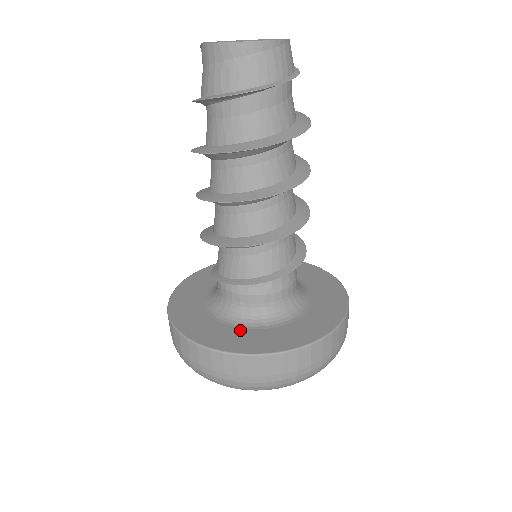
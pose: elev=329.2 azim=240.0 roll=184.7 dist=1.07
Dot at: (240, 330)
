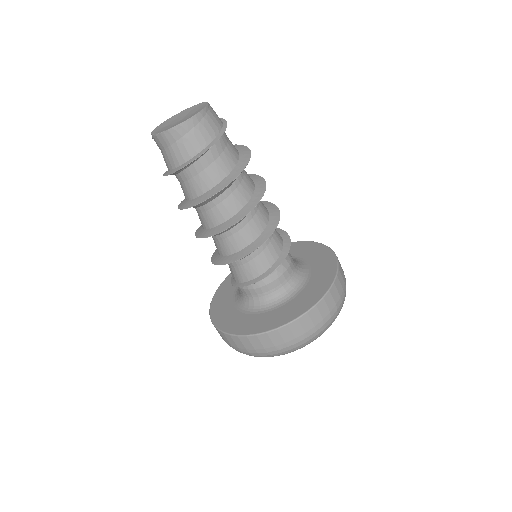
Dot at: (283, 307)
